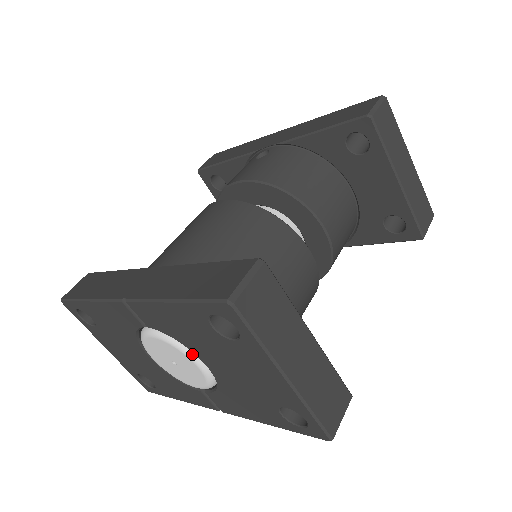
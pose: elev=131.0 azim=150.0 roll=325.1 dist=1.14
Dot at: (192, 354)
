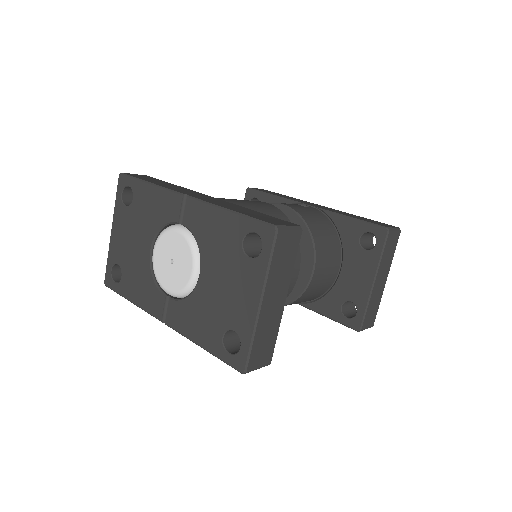
Dot at: (197, 259)
